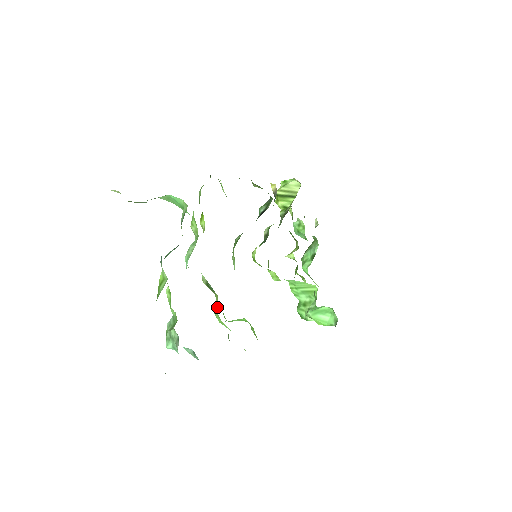
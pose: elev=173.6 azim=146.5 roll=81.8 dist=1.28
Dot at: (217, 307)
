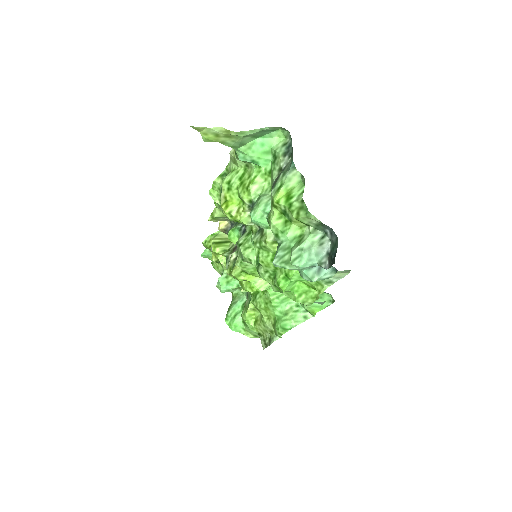
Dot at: occluded
